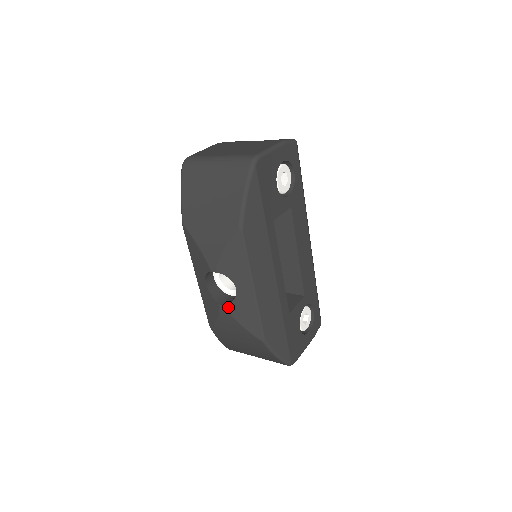
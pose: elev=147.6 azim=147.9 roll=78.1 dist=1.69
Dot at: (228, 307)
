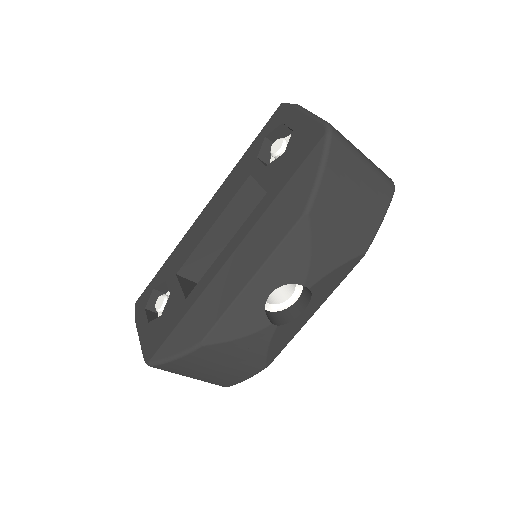
Dot at: (279, 328)
